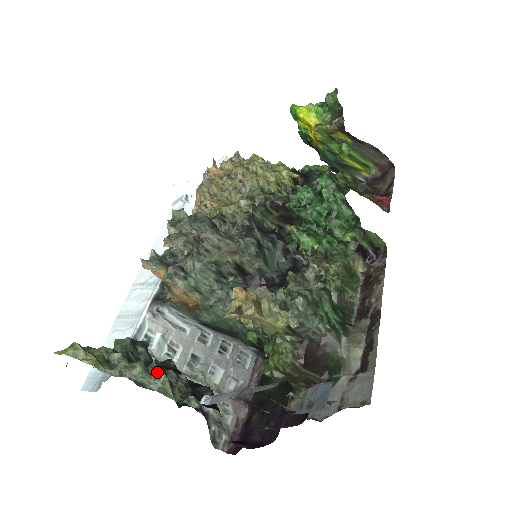
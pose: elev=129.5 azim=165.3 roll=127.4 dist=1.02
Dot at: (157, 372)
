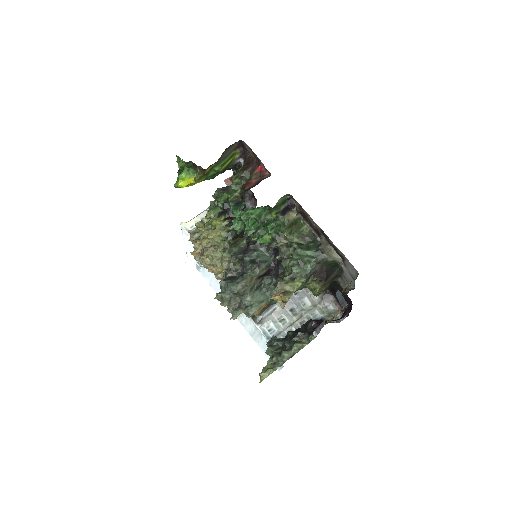
Dot at: (291, 346)
